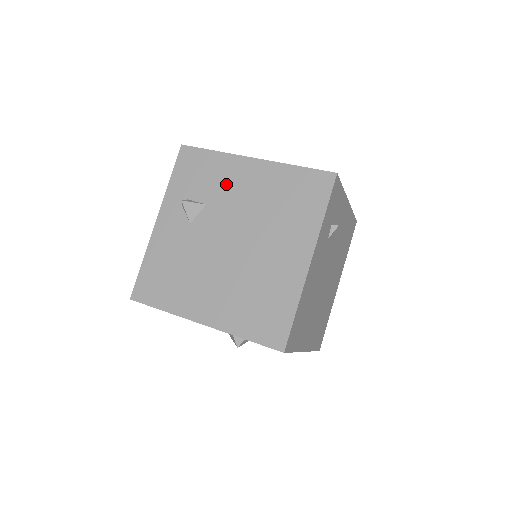
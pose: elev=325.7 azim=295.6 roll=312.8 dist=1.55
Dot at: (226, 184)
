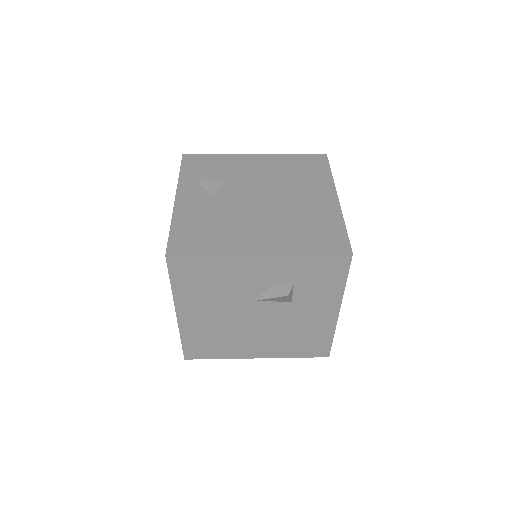
Dot at: (238, 169)
